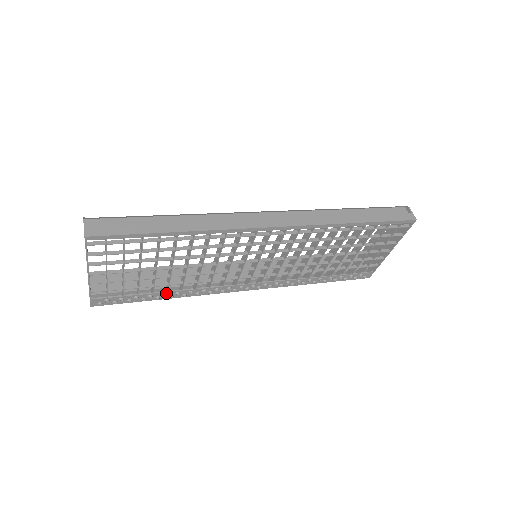
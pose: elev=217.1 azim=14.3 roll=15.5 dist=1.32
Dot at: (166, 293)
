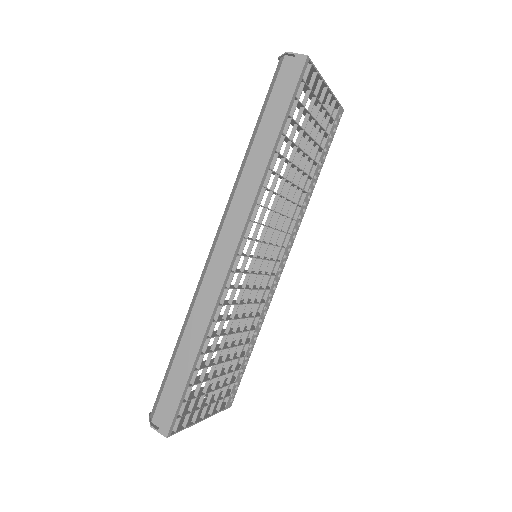
Dot at: (250, 344)
